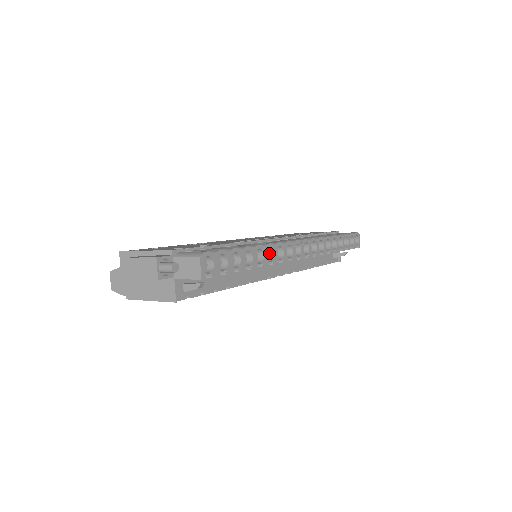
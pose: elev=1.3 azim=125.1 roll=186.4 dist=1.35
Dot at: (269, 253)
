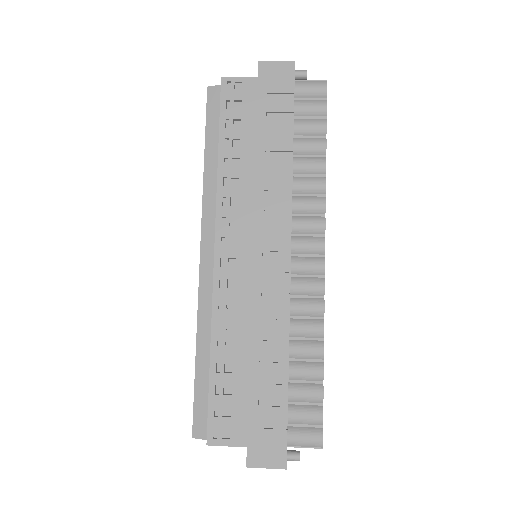
Dot at: occluded
